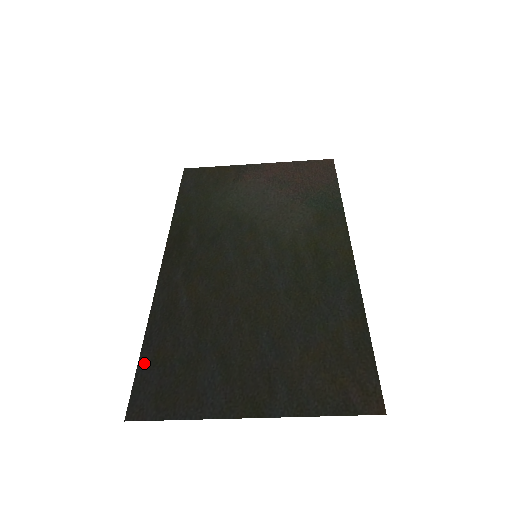
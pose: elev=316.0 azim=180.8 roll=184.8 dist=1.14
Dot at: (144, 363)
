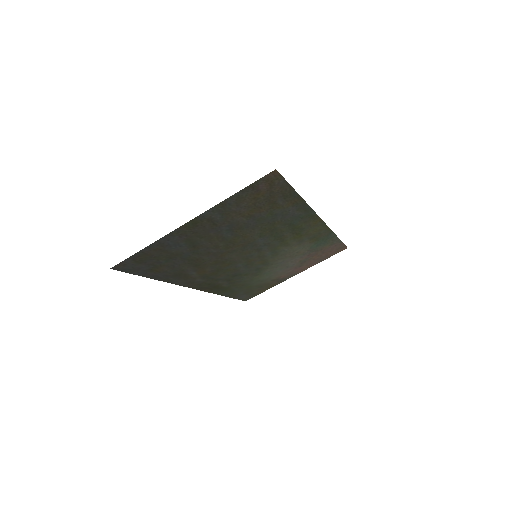
Dot at: (144, 274)
